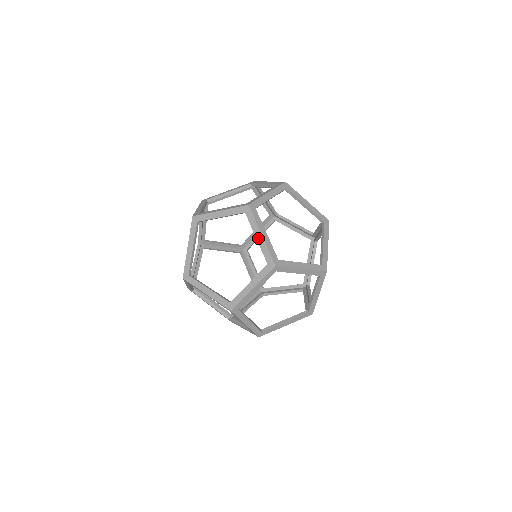
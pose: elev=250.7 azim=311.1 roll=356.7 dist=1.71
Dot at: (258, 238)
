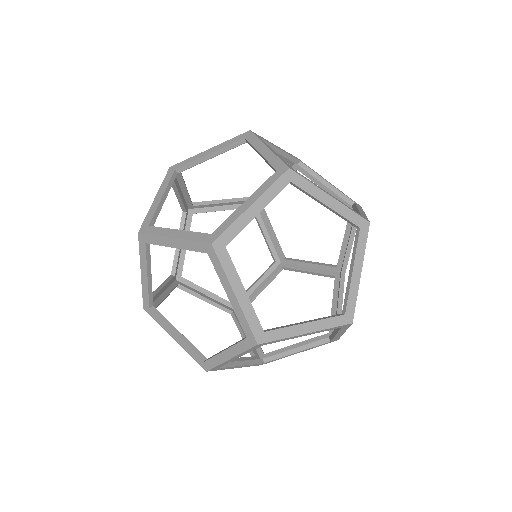
Dot at: (262, 152)
